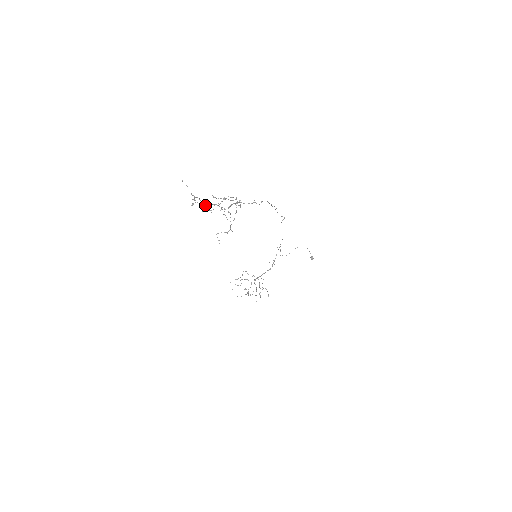
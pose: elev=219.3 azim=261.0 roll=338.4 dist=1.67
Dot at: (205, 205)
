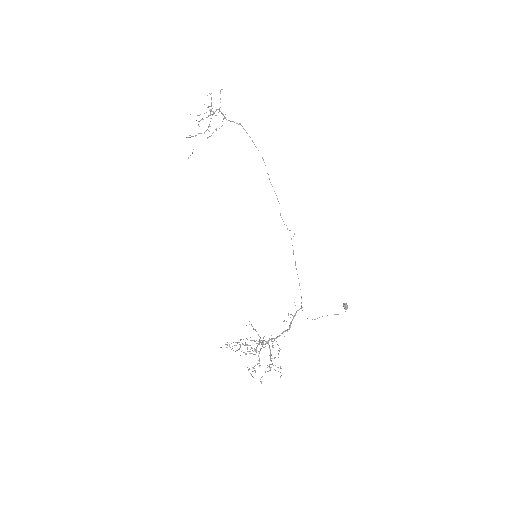
Dot at: occluded
